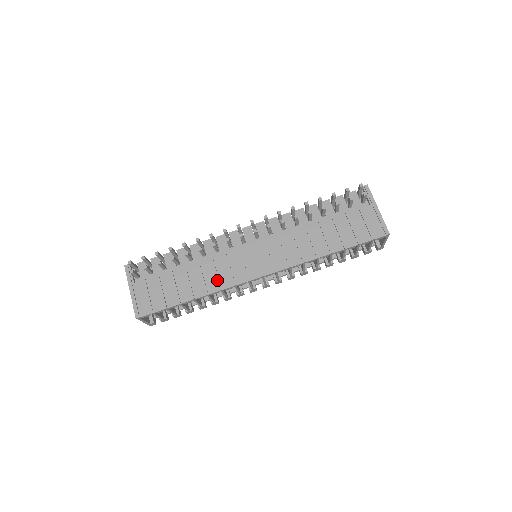
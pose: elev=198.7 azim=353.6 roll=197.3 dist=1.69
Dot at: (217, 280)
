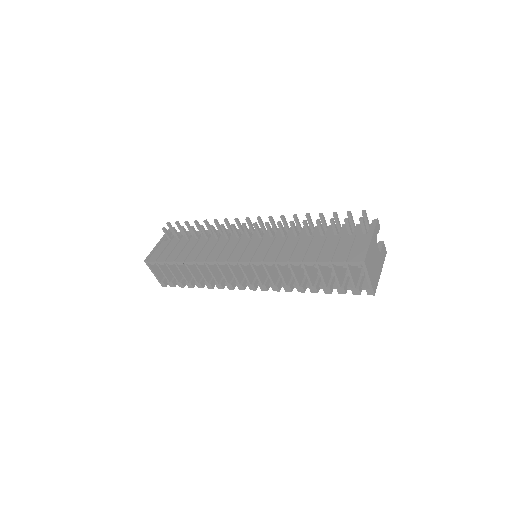
Dot at: (208, 254)
